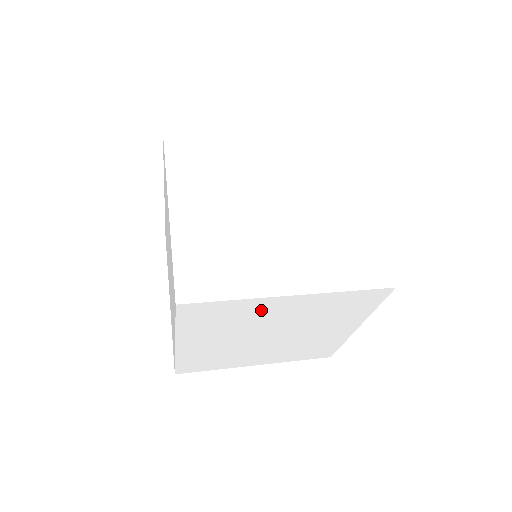
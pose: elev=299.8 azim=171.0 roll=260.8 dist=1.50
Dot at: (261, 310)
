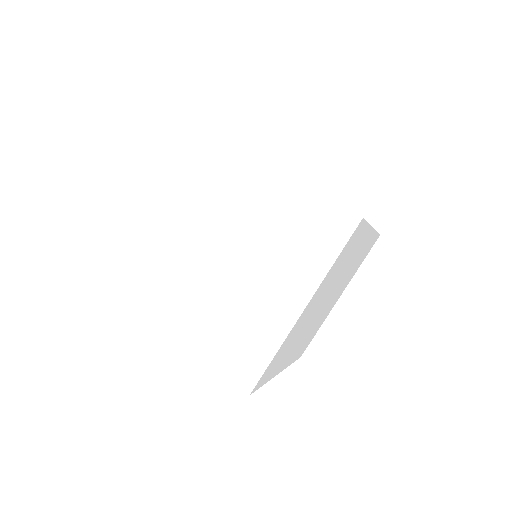
Dot at: occluded
